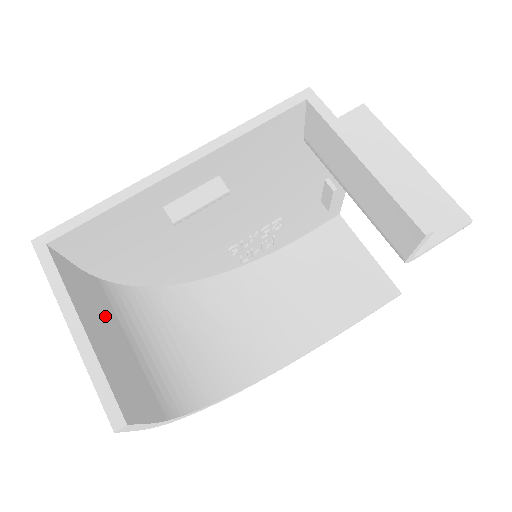
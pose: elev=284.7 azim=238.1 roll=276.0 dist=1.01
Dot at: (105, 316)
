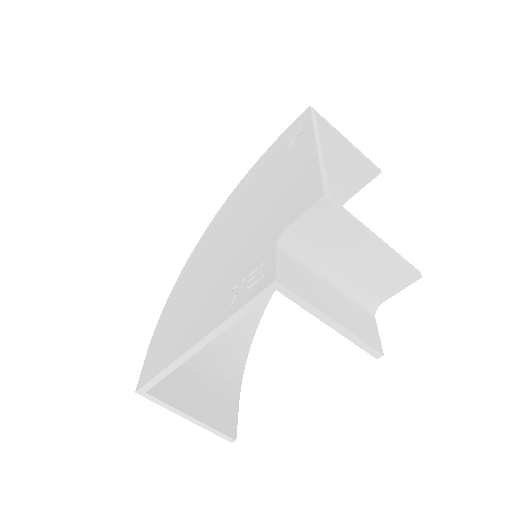
Dot at: (186, 366)
